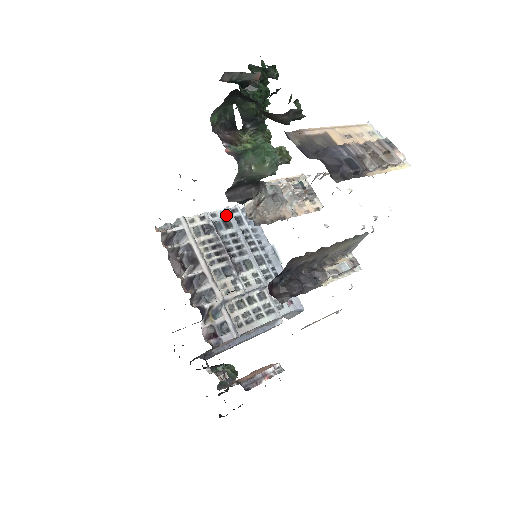
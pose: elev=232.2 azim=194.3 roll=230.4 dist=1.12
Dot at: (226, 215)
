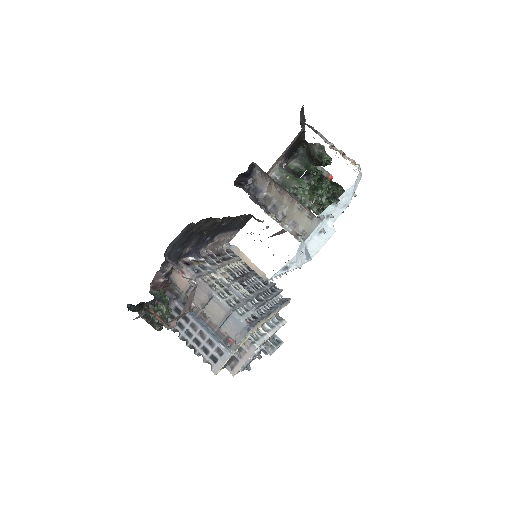
Dot at: (269, 283)
